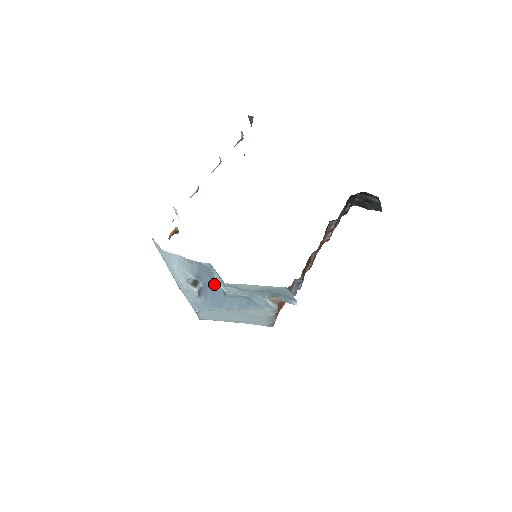
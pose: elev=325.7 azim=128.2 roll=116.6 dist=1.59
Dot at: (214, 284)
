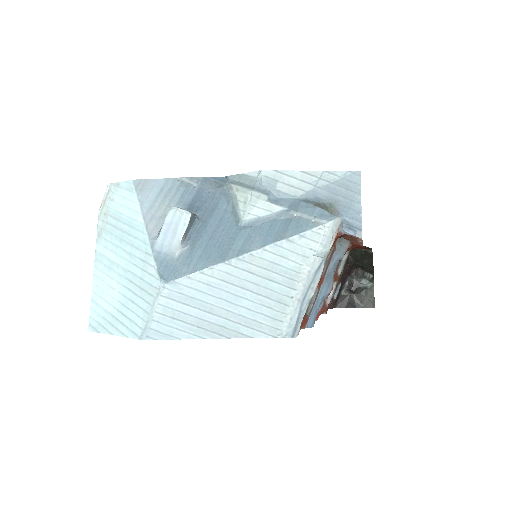
Dot at: (222, 210)
